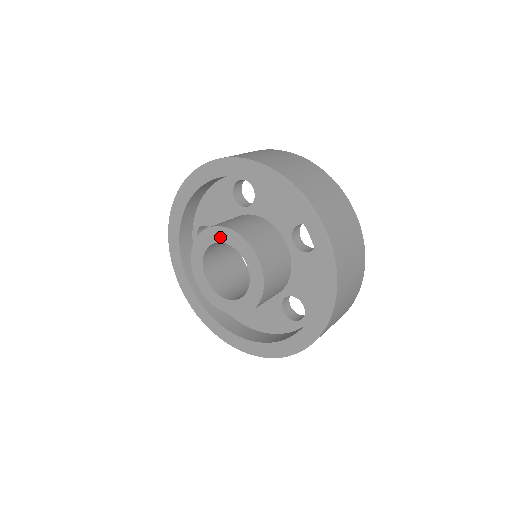
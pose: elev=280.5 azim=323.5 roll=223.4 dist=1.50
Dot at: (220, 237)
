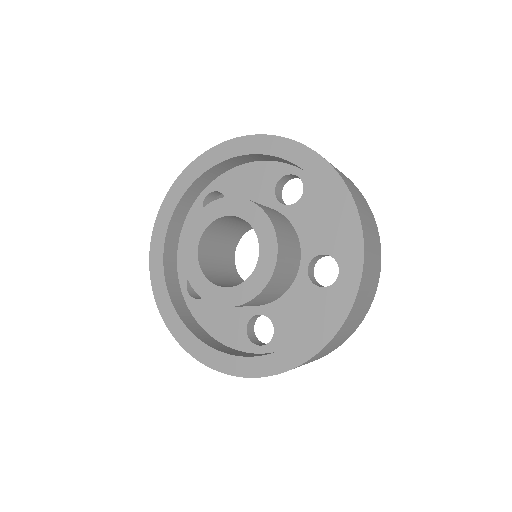
Dot at: (248, 214)
